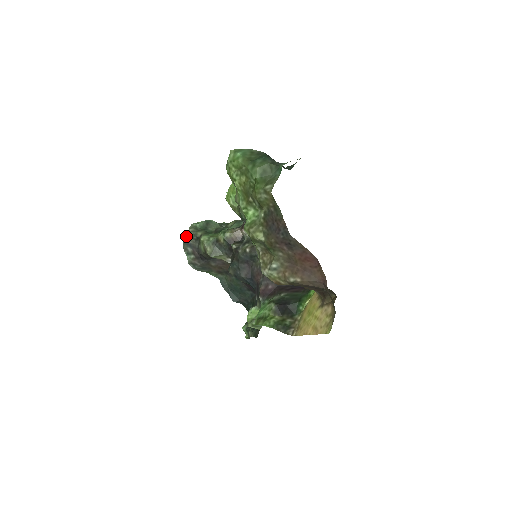
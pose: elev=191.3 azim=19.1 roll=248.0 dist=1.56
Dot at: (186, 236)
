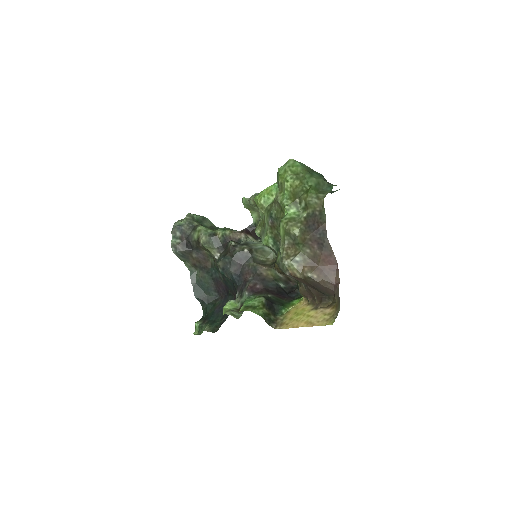
Dot at: (178, 221)
